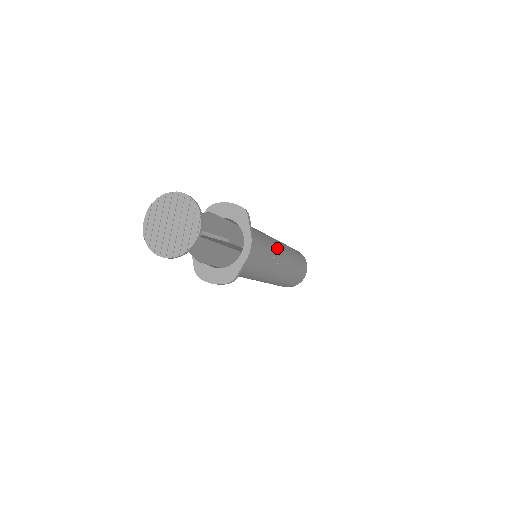
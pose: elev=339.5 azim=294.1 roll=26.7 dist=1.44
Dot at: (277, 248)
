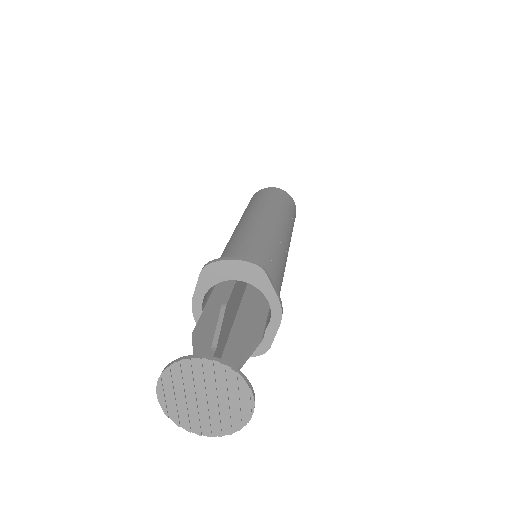
Dot at: (282, 244)
